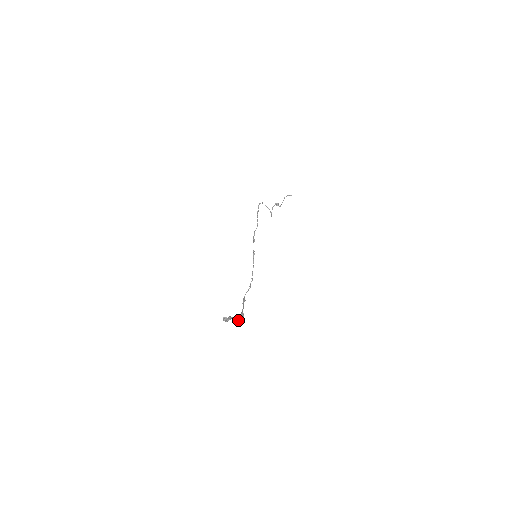
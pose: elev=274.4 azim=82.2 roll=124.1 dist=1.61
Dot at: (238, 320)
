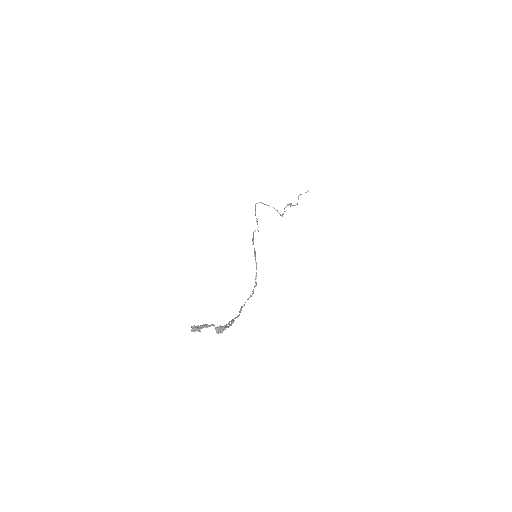
Dot at: (218, 327)
